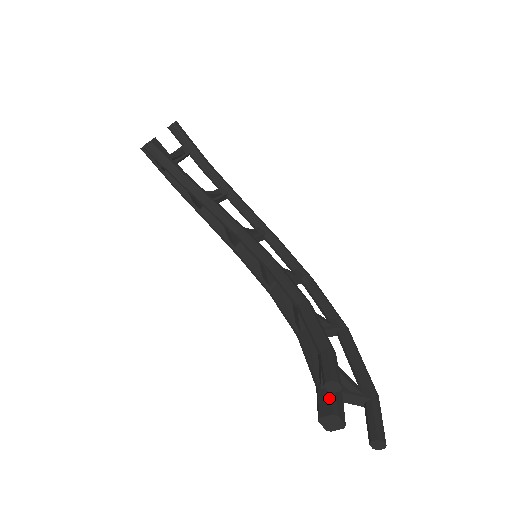
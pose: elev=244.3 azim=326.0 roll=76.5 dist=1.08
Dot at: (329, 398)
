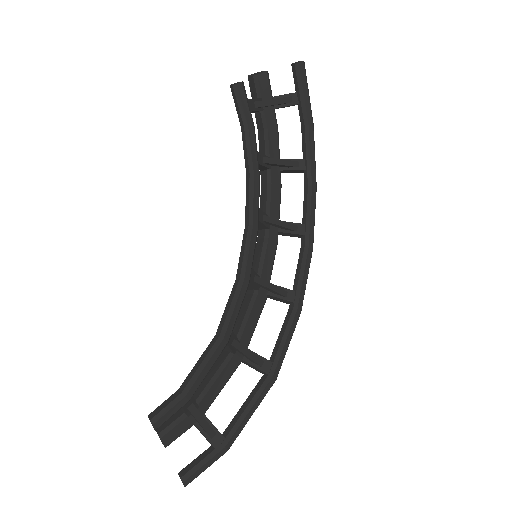
Dot at: (172, 420)
